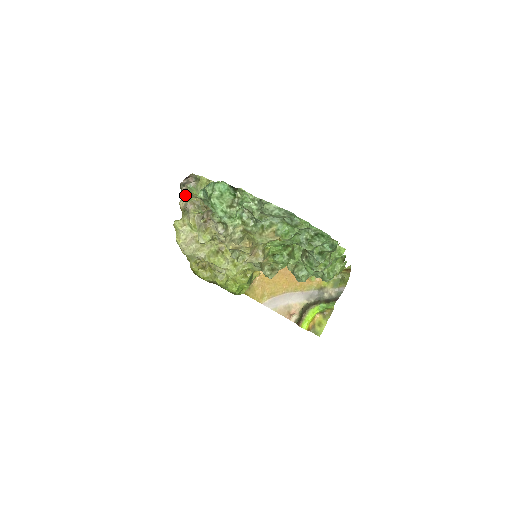
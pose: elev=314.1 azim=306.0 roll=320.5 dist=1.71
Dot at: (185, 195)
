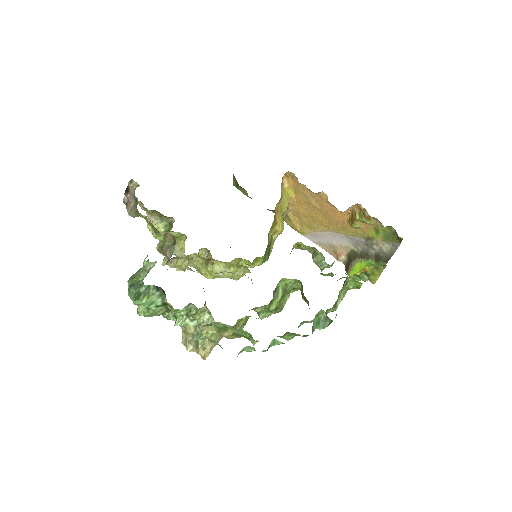
Dot at: occluded
